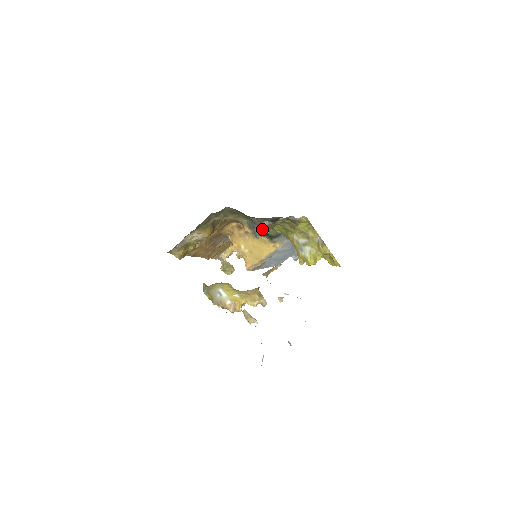
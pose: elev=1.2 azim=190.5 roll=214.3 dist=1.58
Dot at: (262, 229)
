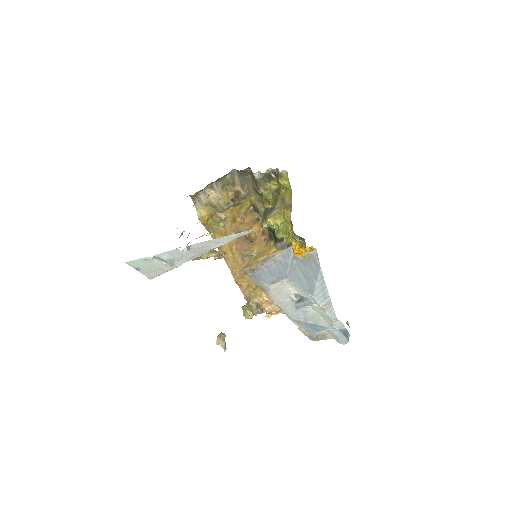
Dot at: (263, 204)
